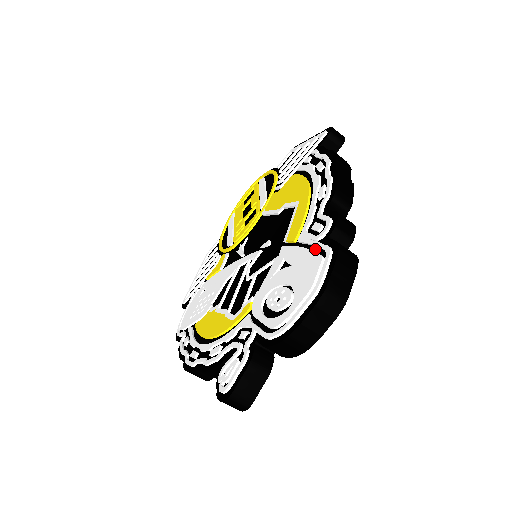
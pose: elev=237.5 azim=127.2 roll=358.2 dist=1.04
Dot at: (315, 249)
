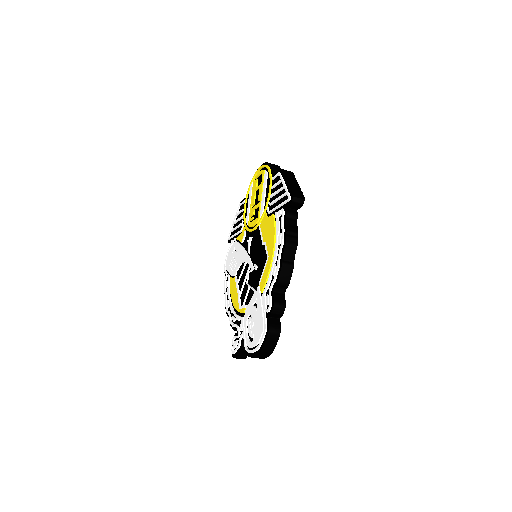
Dot at: (264, 316)
